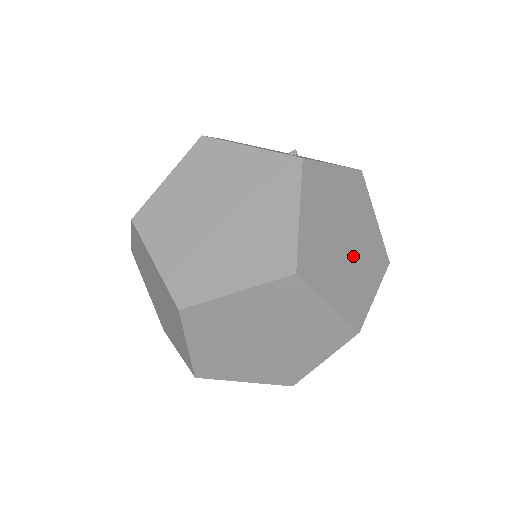
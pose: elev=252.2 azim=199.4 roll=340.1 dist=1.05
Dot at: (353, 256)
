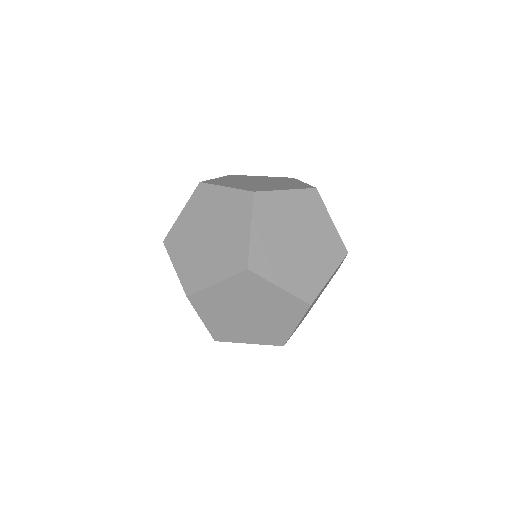
Dot at: (291, 252)
